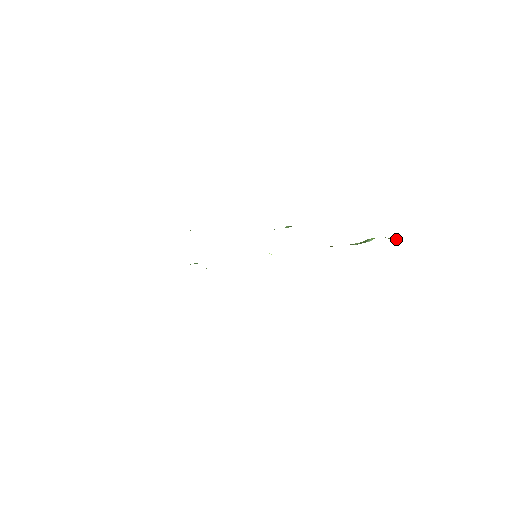
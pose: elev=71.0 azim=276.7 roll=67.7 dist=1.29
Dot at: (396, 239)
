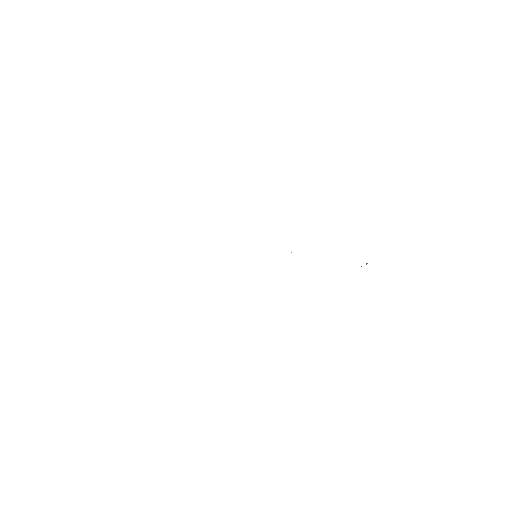
Dot at: occluded
